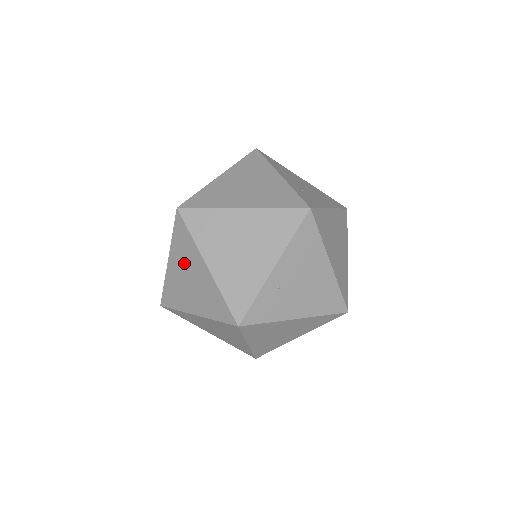
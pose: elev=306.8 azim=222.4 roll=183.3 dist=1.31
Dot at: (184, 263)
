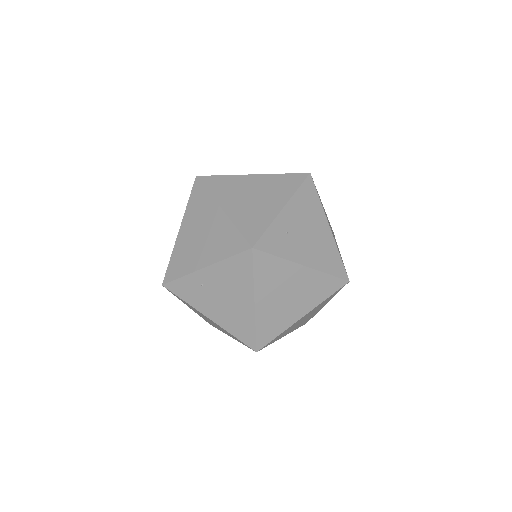
Dot at: occluded
